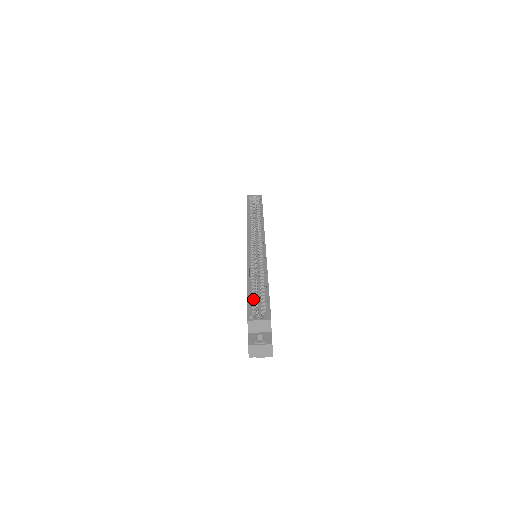
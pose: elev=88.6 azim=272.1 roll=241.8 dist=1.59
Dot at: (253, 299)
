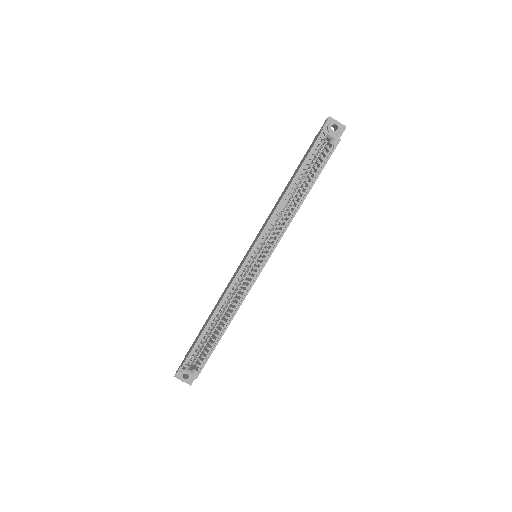
Dot at: (200, 345)
